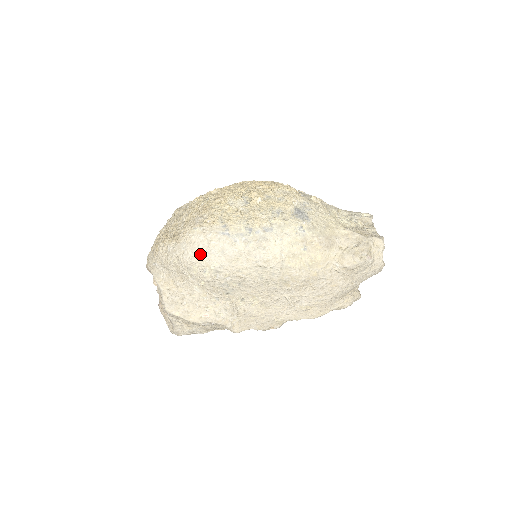
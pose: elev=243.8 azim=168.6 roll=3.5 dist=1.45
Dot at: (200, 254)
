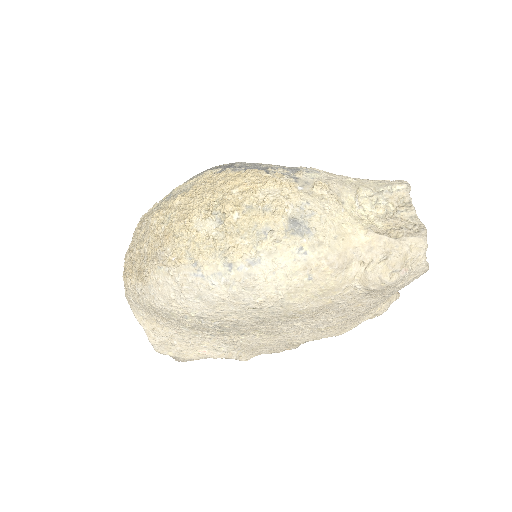
Dot at: (173, 301)
